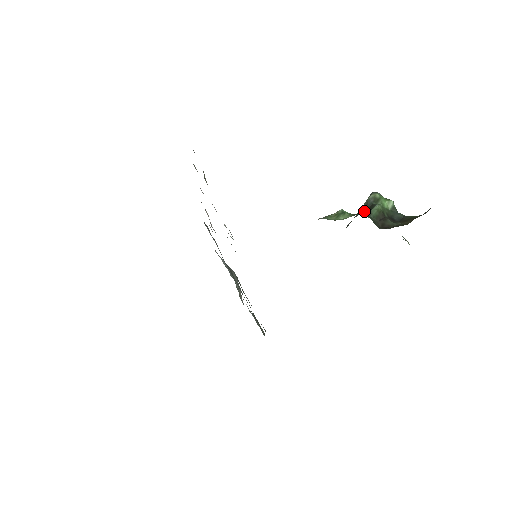
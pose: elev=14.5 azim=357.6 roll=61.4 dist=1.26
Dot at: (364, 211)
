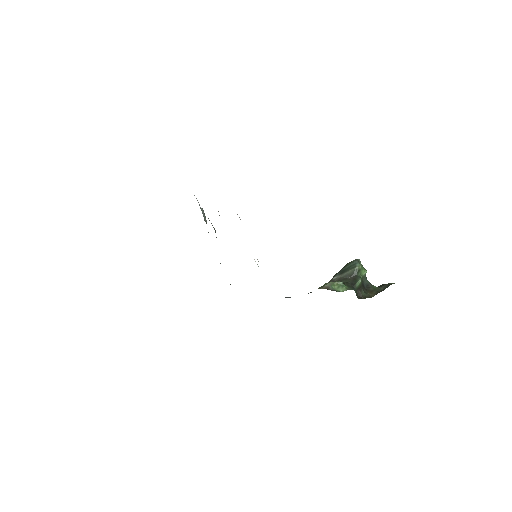
Dot at: (351, 278)
